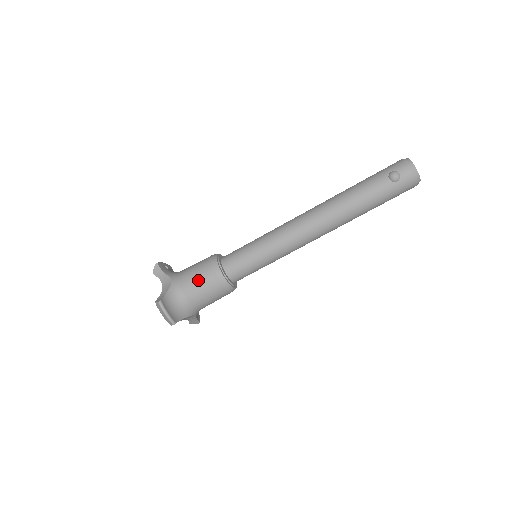
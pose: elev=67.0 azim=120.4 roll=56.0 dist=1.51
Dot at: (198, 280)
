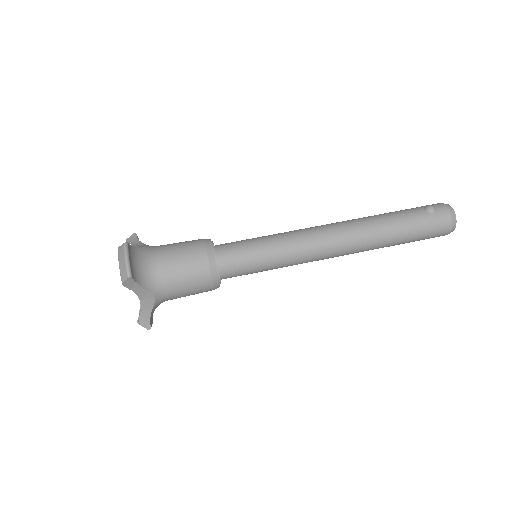
Dot at: (181, 248)
